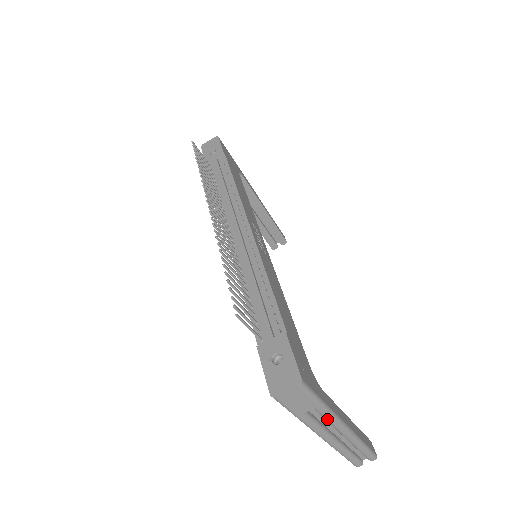
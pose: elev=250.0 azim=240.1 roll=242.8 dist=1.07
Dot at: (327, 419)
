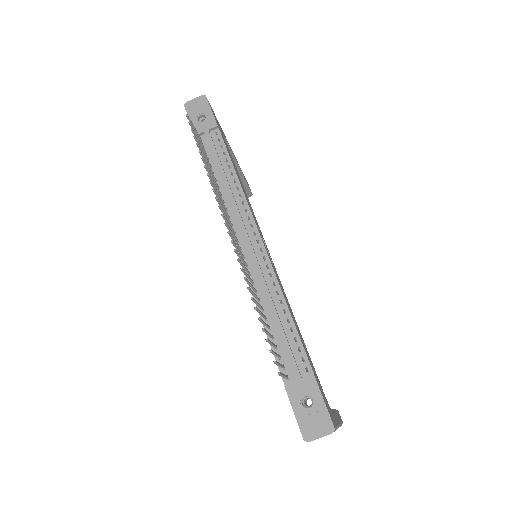
Dot at: occluded
